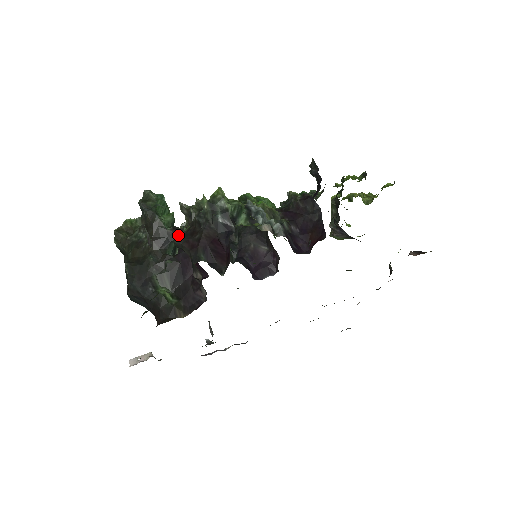
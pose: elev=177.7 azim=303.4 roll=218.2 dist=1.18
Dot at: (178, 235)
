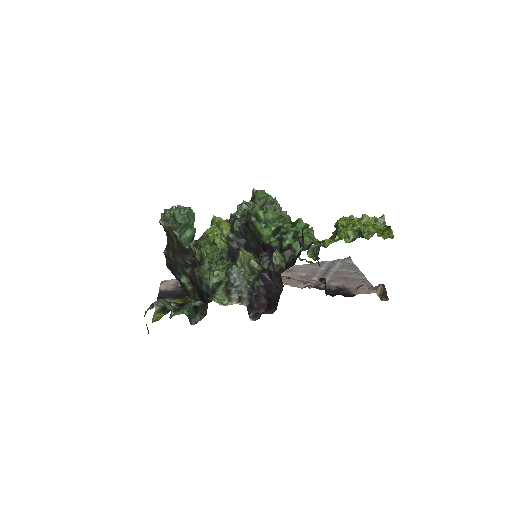
Dot at: (193, 254)
